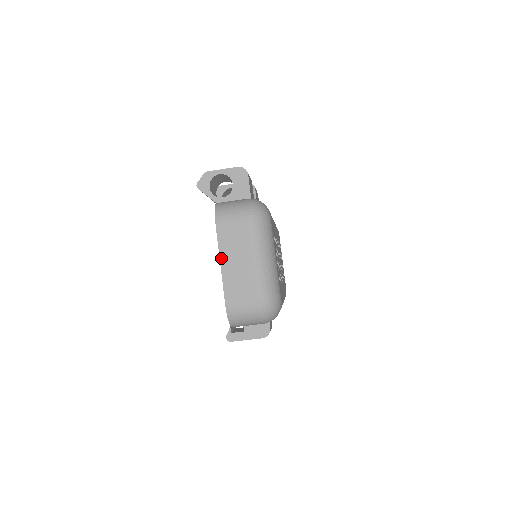
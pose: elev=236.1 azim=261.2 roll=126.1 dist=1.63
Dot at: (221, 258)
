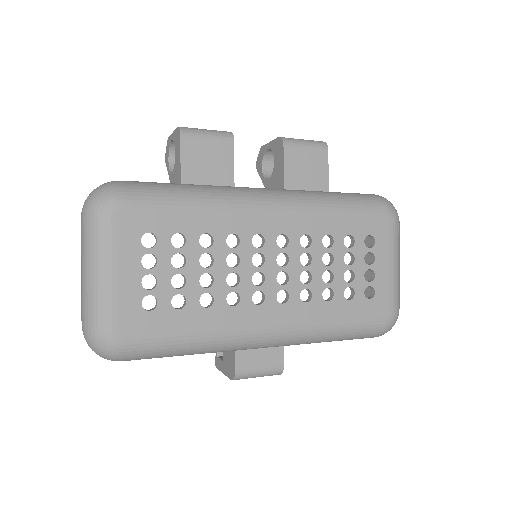
Dot at: occluded
